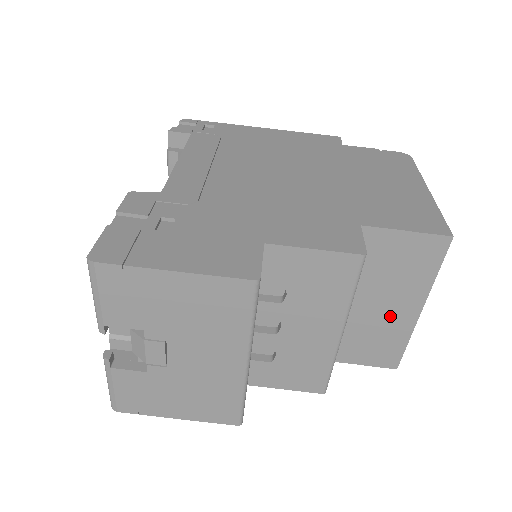
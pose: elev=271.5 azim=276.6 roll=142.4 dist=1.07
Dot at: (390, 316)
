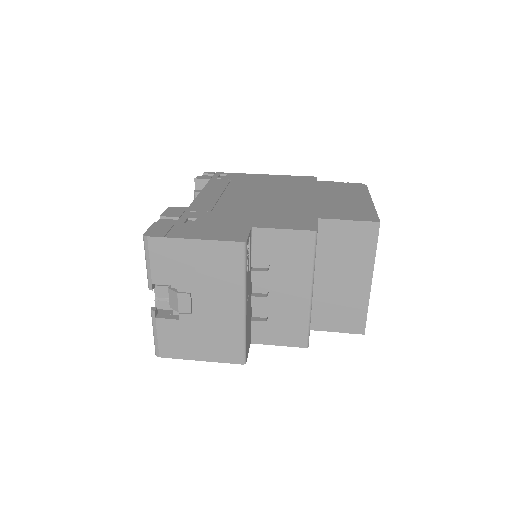
Dot at: (350, 288)
